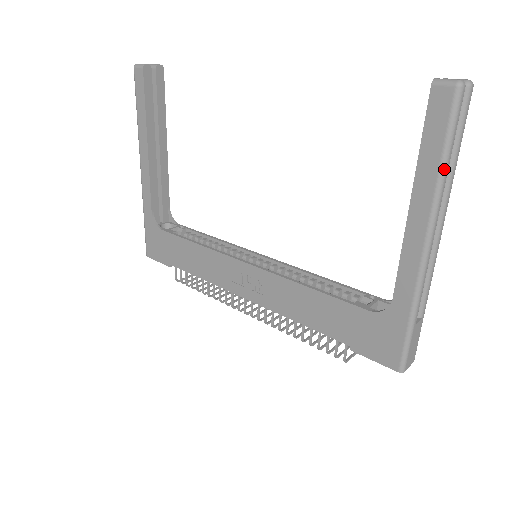
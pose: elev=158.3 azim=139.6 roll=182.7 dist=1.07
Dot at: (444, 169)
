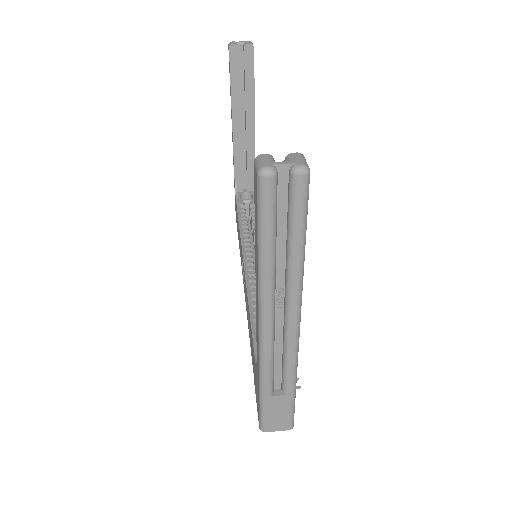
Dot at: (261, 259)
